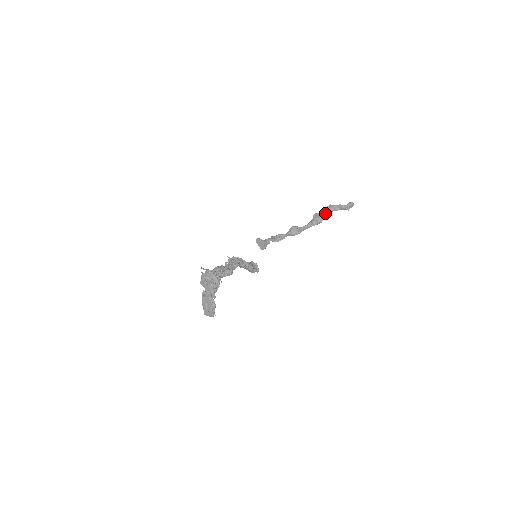
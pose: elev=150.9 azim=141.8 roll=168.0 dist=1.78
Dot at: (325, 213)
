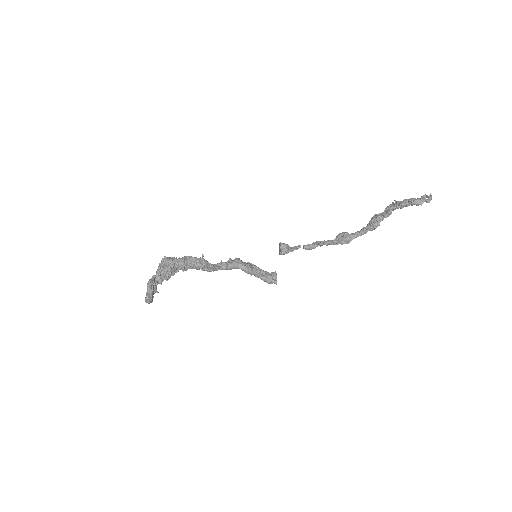
Dot at: (385, 212)
